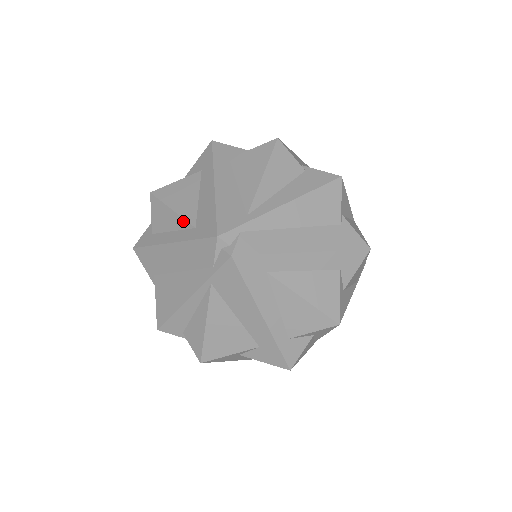
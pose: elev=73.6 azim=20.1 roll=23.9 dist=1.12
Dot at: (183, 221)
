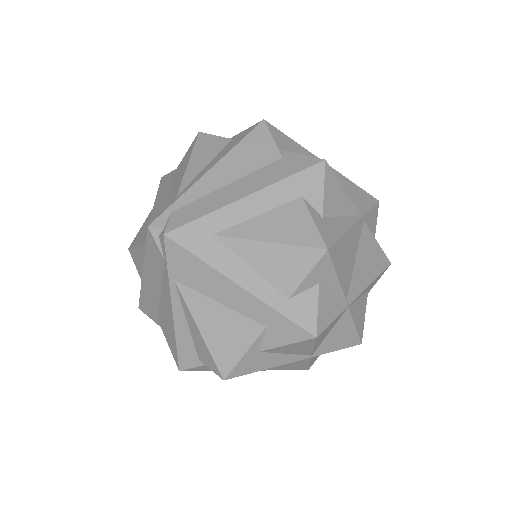
Dot at: (142, 246)
